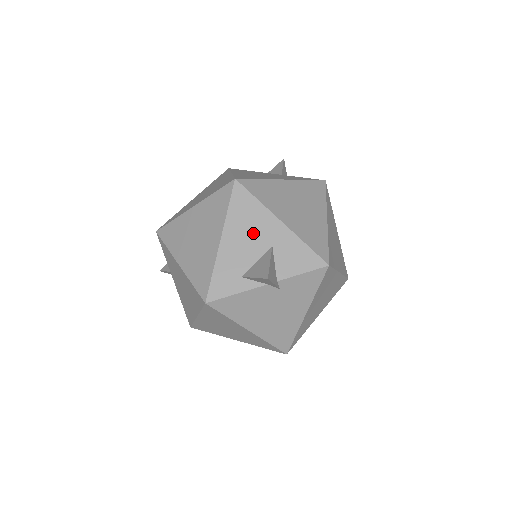
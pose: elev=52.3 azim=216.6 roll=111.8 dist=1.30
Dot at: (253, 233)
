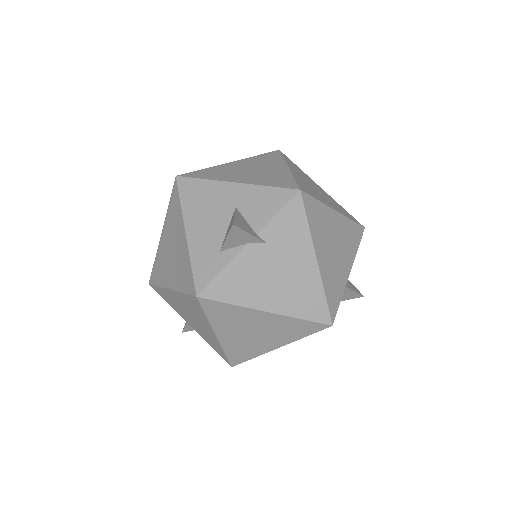
Dot at: (212, 208)
